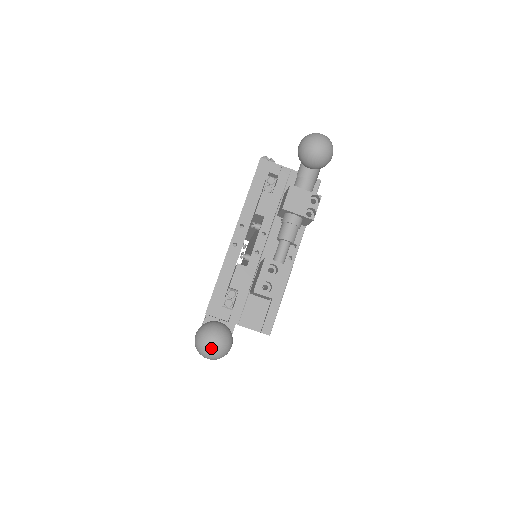
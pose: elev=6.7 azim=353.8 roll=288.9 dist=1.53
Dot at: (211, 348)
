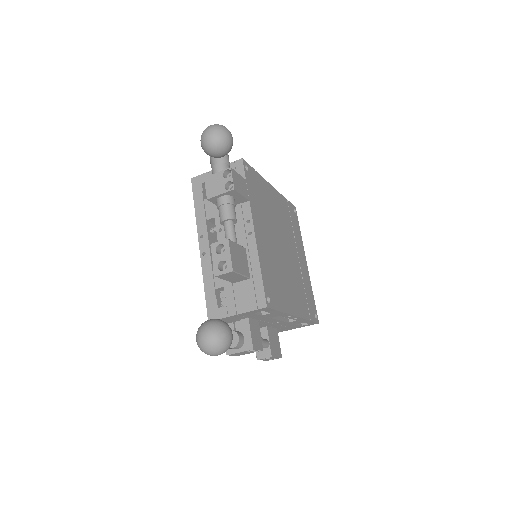
Dot at: (206, 343)
